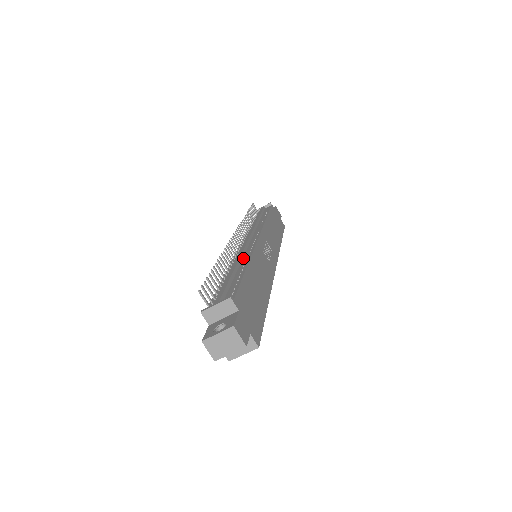
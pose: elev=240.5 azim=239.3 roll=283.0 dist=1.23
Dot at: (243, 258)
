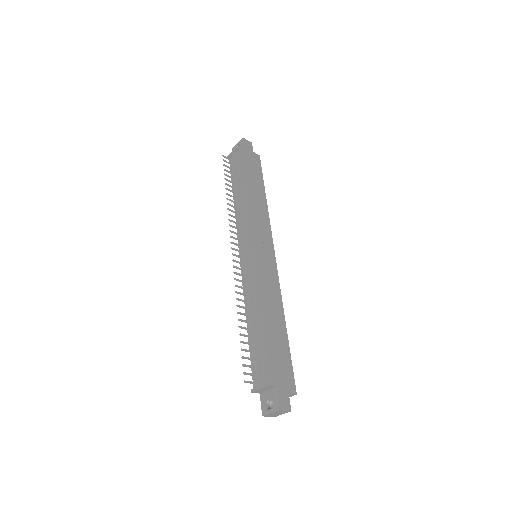
Dot at: (253, 295)
